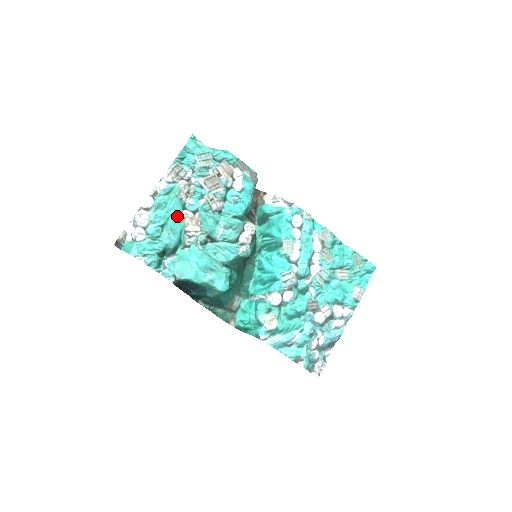
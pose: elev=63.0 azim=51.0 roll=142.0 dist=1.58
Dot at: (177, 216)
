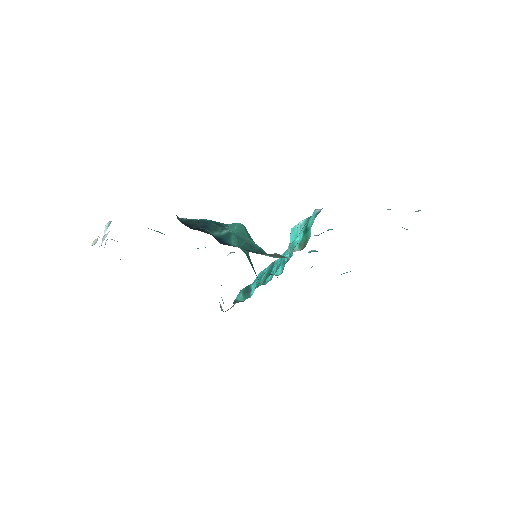
Dot at: occluded
